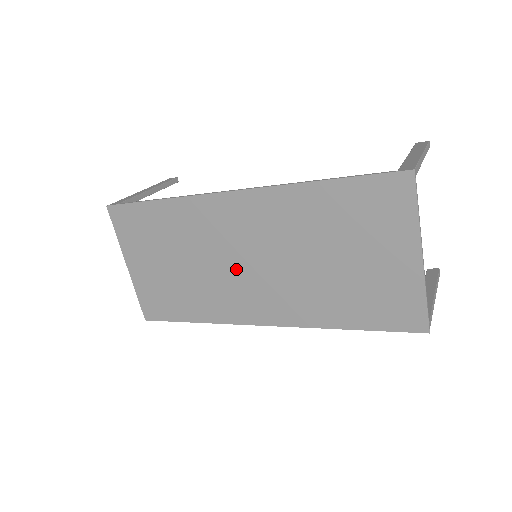
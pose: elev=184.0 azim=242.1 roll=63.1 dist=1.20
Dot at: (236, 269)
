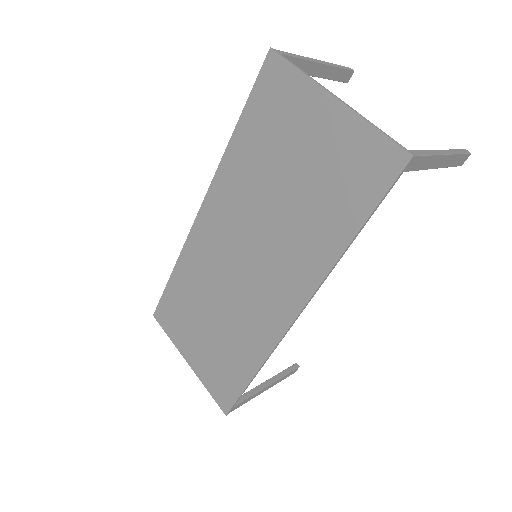
Dot at: (242, 278)
